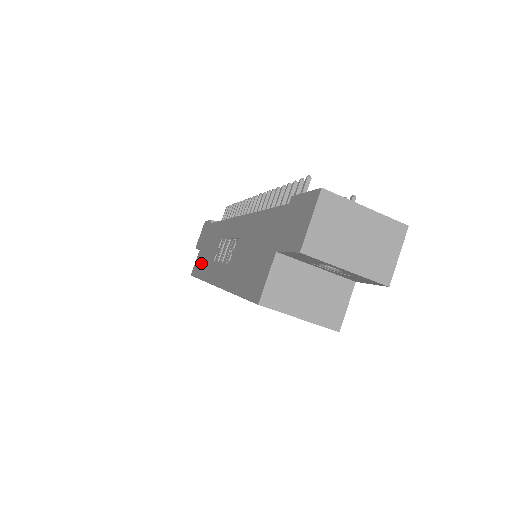
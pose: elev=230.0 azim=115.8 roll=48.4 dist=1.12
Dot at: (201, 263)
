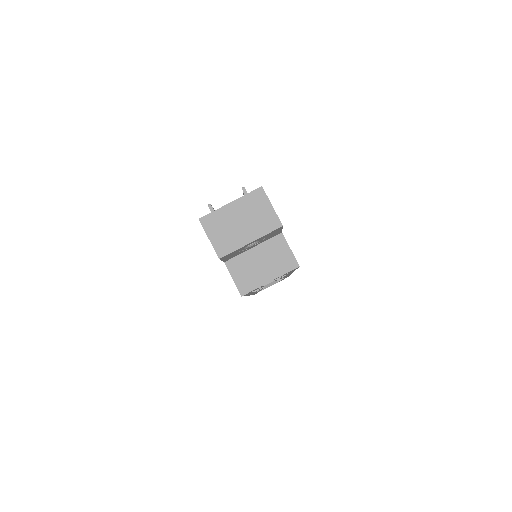
Dot at: occluded
